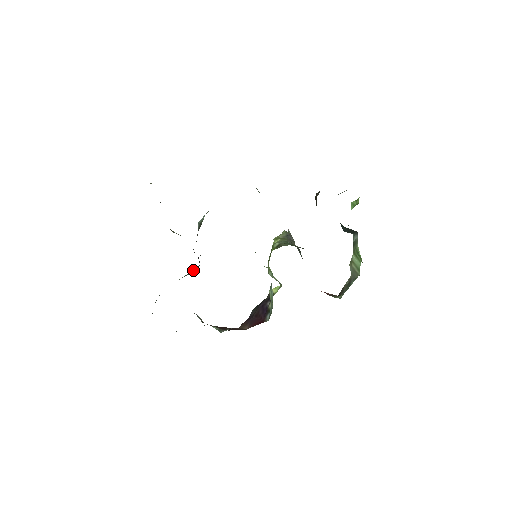
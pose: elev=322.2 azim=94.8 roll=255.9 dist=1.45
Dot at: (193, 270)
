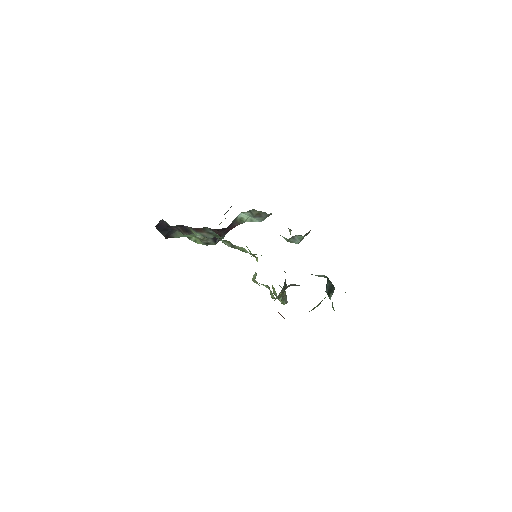
Dot at: (211, 238)
